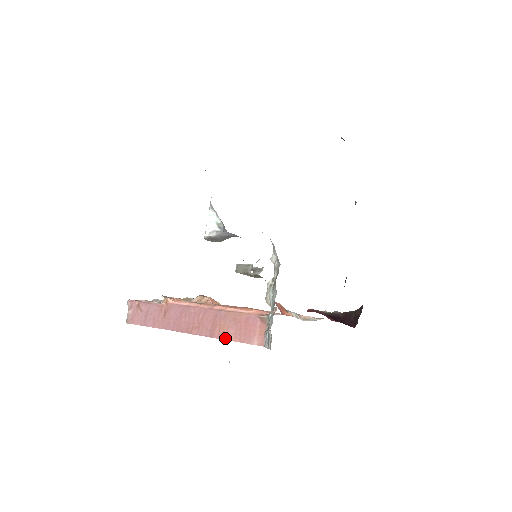
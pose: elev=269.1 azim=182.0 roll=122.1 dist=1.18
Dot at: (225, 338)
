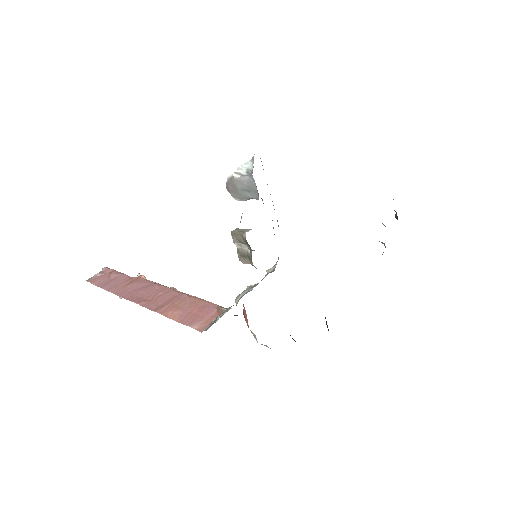
Dot at: (168, 315)
